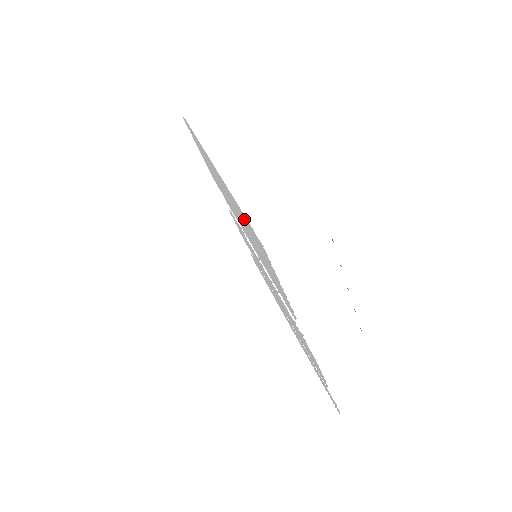
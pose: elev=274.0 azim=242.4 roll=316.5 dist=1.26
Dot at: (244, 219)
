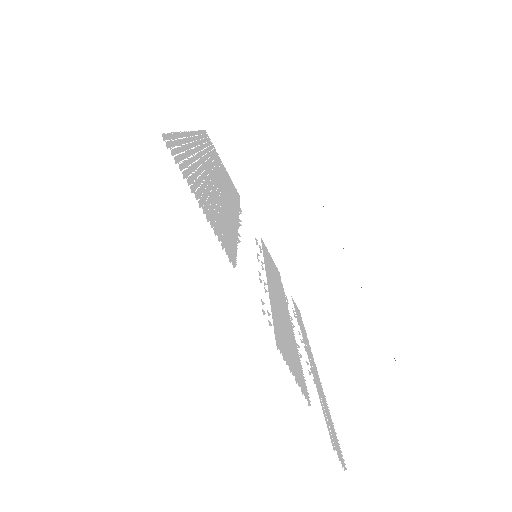
Dot at: occluded
